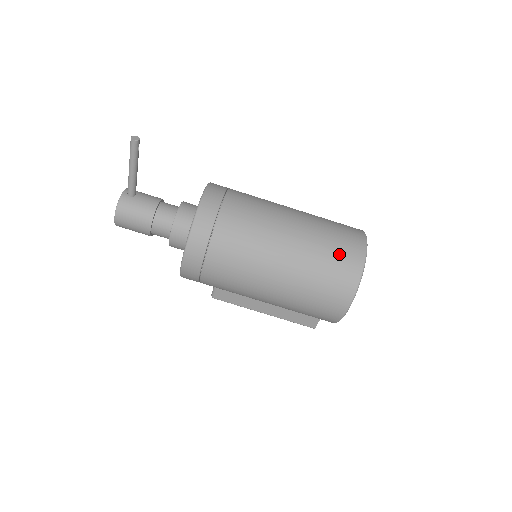
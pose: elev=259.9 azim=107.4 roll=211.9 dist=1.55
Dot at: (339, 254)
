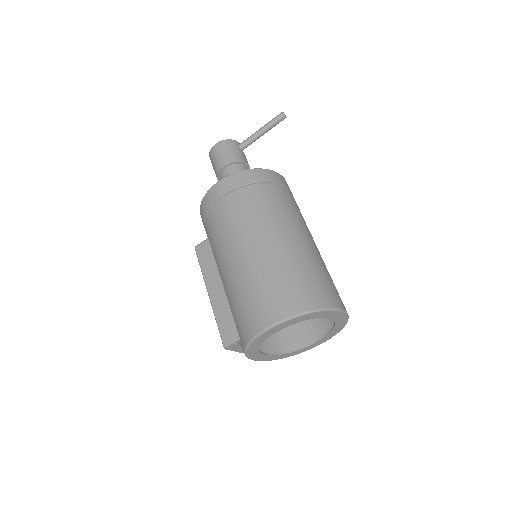
Dot at: (317, 283)
